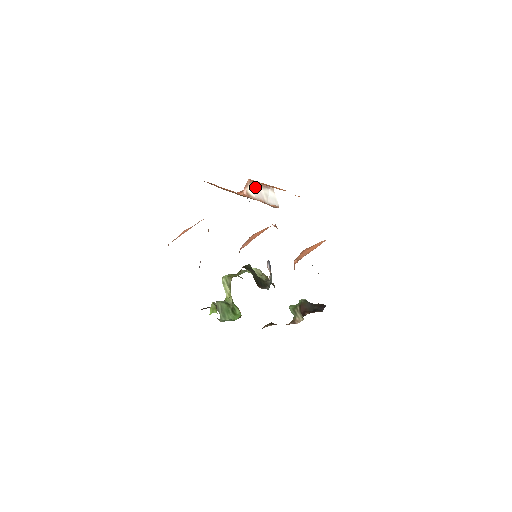
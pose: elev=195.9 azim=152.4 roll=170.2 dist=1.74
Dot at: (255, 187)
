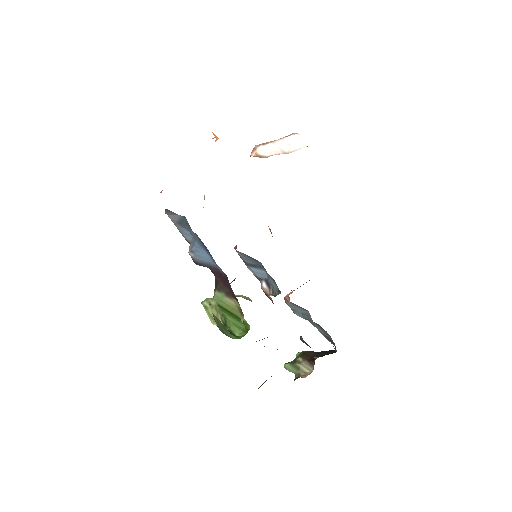
Dot at: (268, 144)
